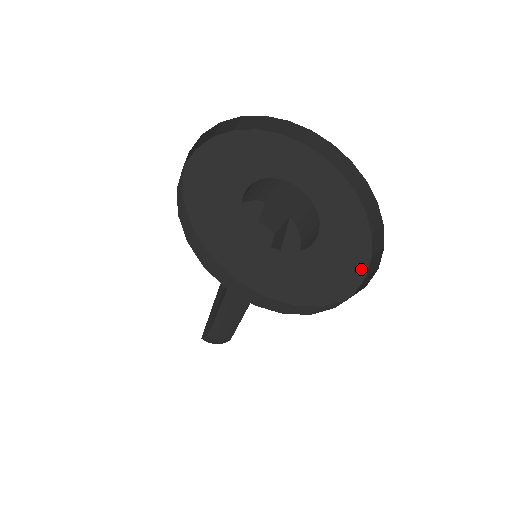
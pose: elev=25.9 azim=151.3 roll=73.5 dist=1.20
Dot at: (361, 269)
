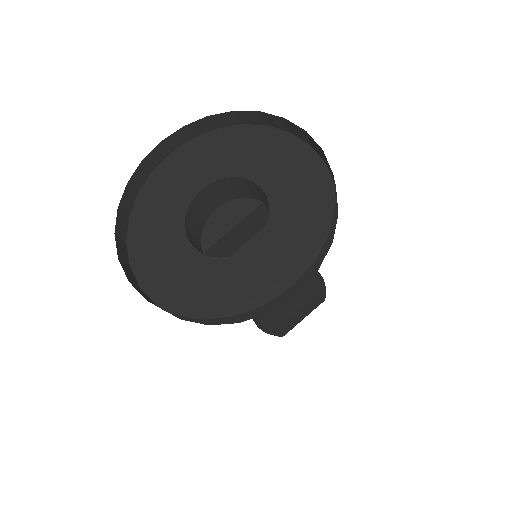
Dot at: occluded
